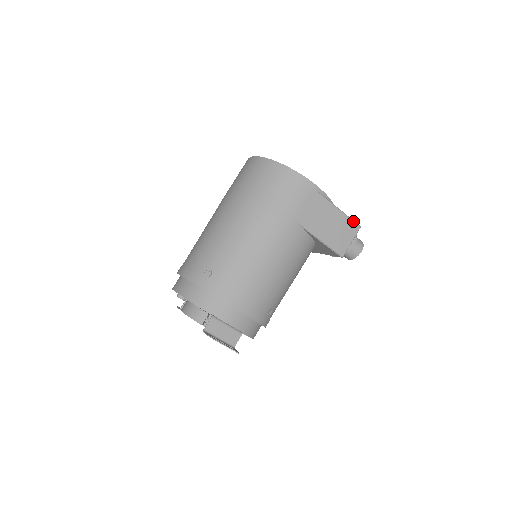
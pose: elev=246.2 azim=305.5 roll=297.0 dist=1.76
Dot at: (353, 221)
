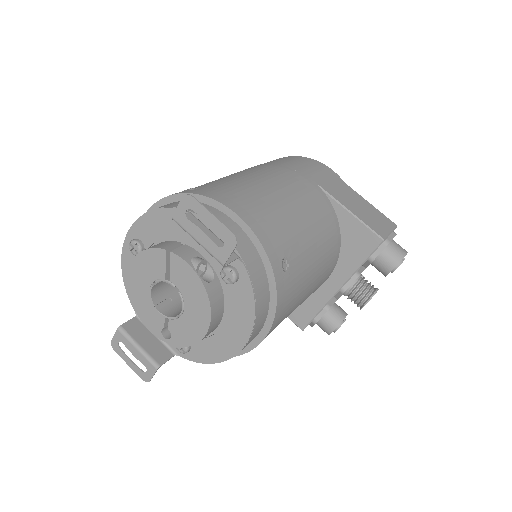
Dot at: (385, 216)
